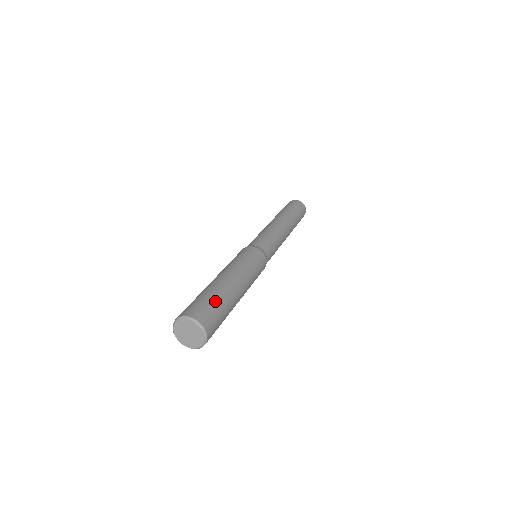
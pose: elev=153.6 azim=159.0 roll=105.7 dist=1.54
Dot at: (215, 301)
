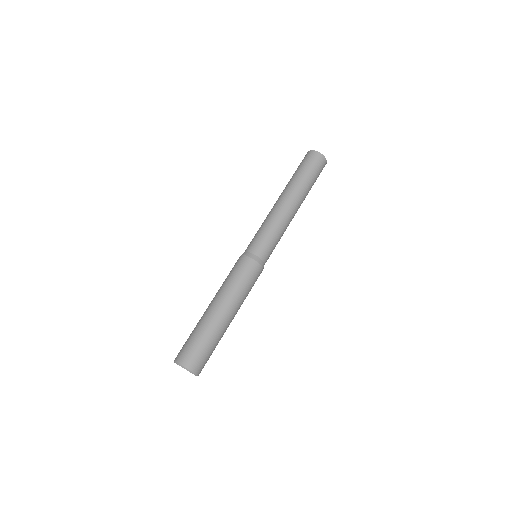
Dot at: (199, 340)
